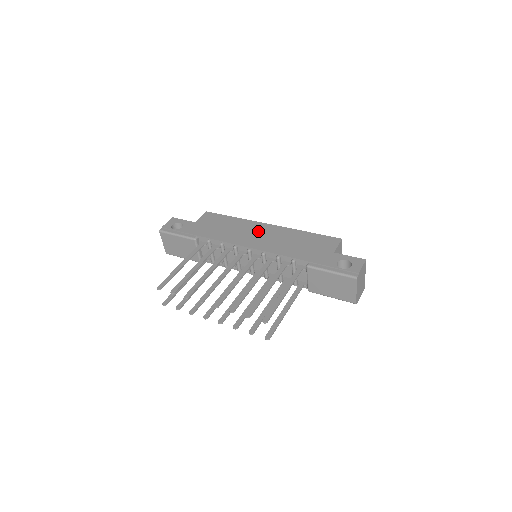
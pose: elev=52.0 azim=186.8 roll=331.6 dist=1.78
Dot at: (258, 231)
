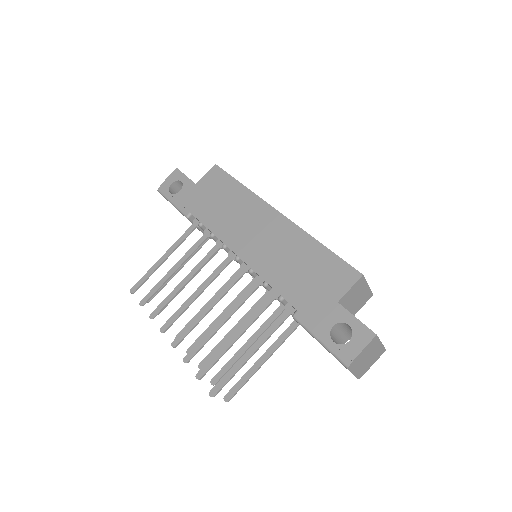
Dot at: (259, 223)
